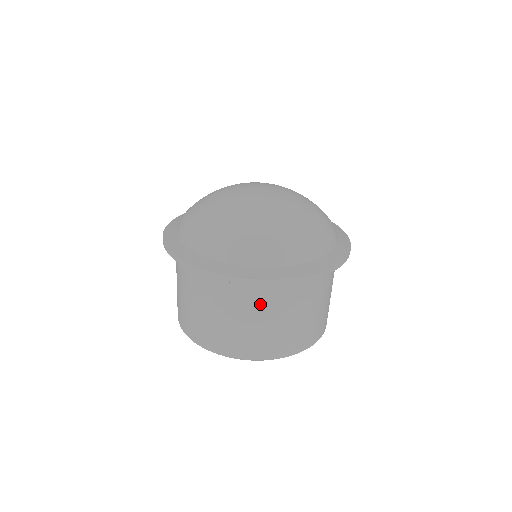
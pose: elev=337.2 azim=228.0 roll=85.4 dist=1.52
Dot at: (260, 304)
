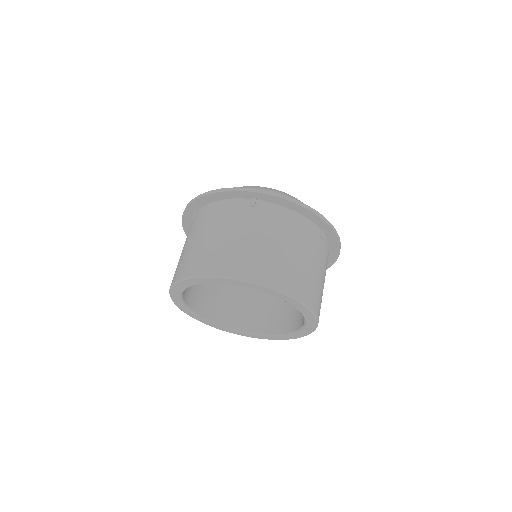
Dot at: (278, 229)
